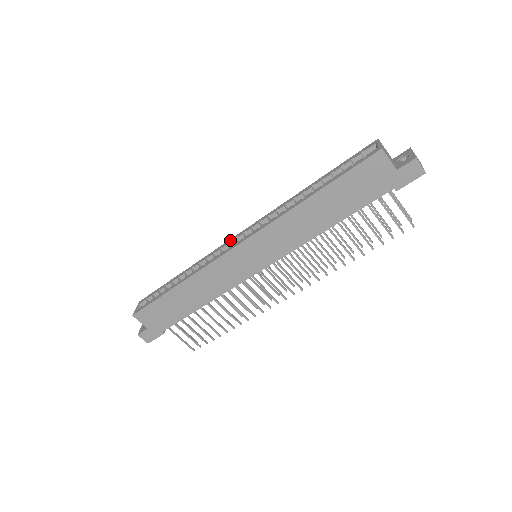
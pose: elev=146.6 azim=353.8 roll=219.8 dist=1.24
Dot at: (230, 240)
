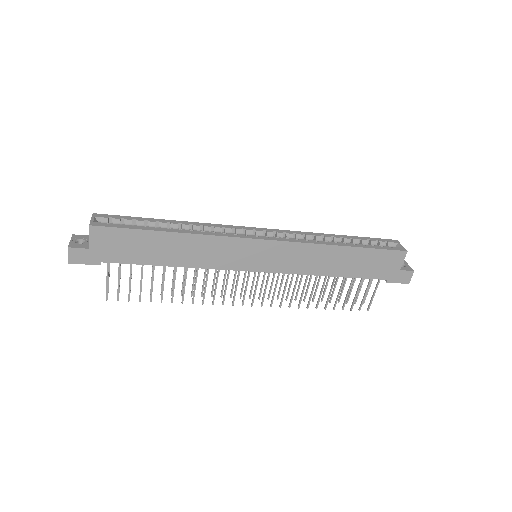
Dot at: (246, 227)
